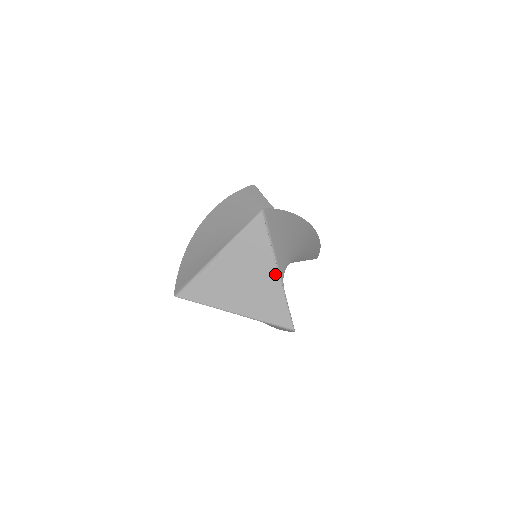
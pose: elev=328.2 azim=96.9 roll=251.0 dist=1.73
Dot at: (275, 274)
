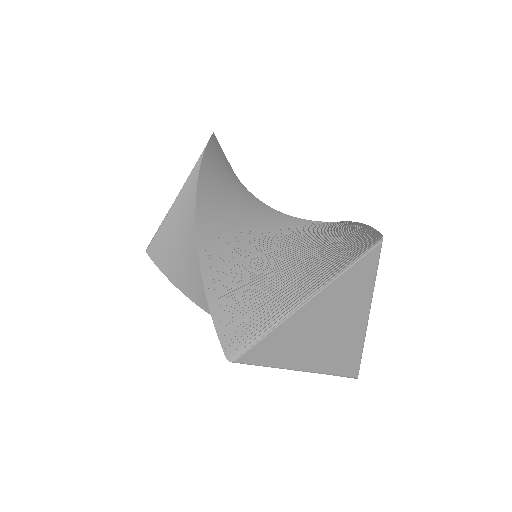
Dot at: (365, 319)
